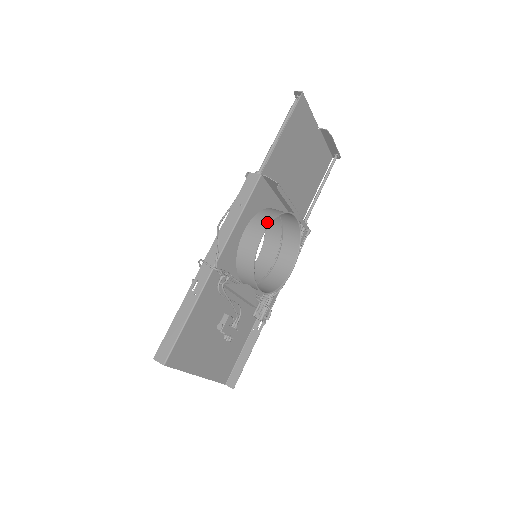
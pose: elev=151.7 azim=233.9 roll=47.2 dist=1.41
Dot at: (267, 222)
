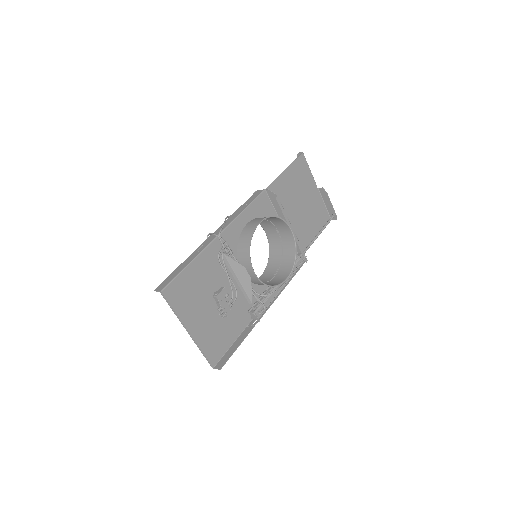
Dot at: occluded
